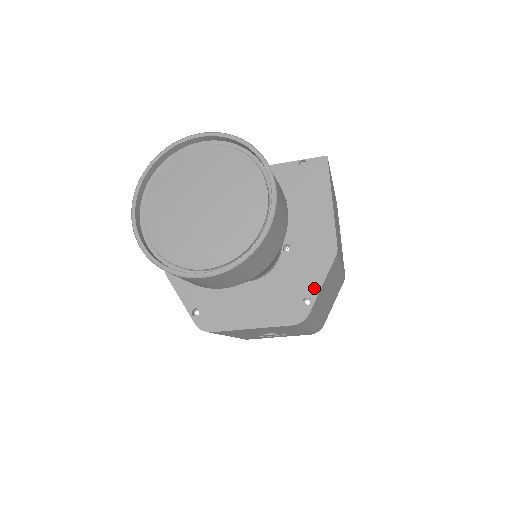
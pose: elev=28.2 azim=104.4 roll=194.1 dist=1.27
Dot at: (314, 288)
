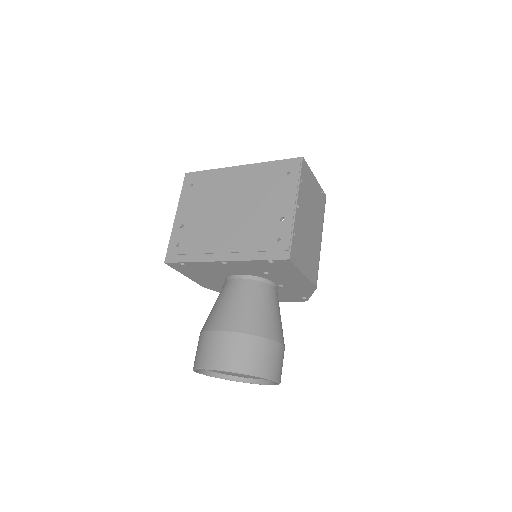
Dot at: (307, 295)
